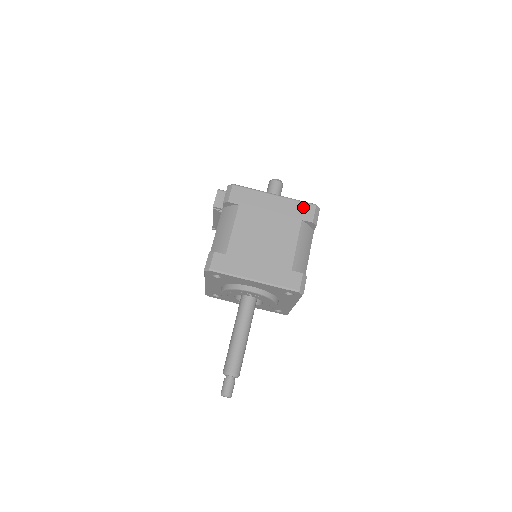
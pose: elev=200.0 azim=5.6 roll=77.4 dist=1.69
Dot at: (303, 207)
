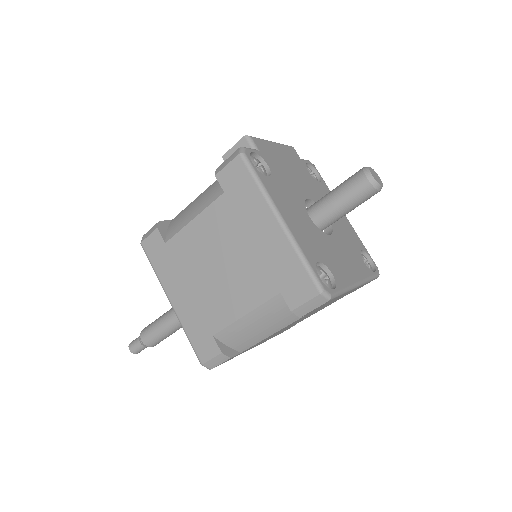
Dot at: (300, 277)
